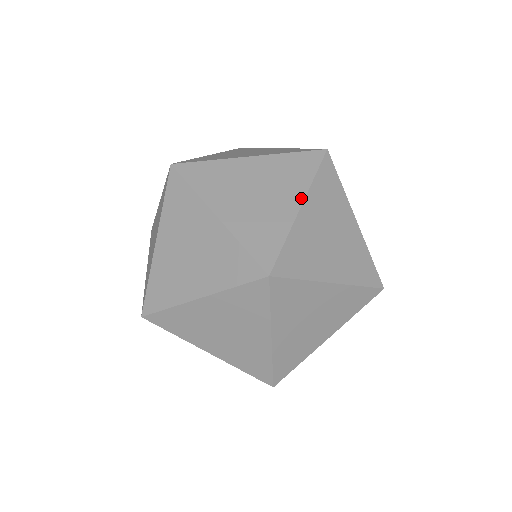
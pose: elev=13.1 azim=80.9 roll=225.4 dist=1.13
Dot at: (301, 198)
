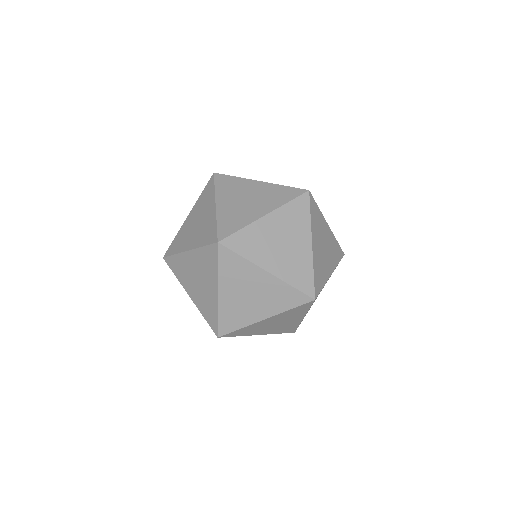
Dot at: (310, 237)
